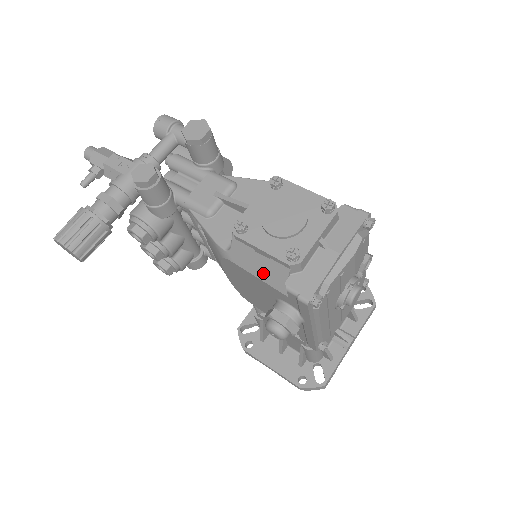
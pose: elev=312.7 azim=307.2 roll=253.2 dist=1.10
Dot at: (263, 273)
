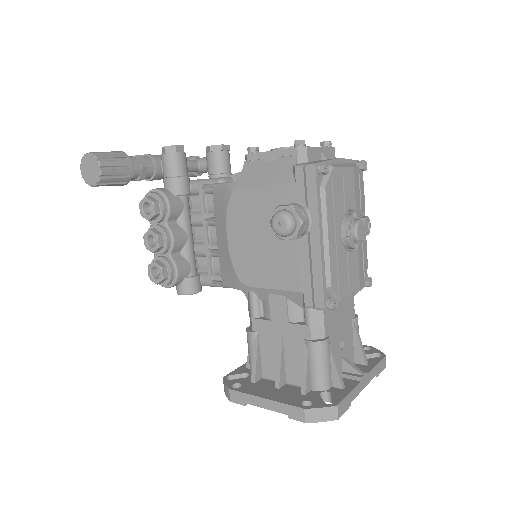
Dot at: (271, 177)
